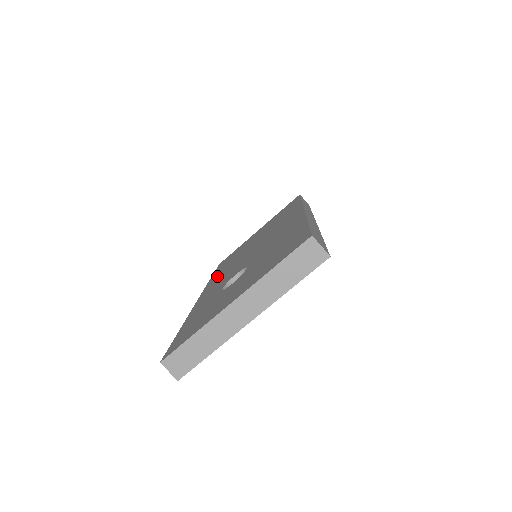
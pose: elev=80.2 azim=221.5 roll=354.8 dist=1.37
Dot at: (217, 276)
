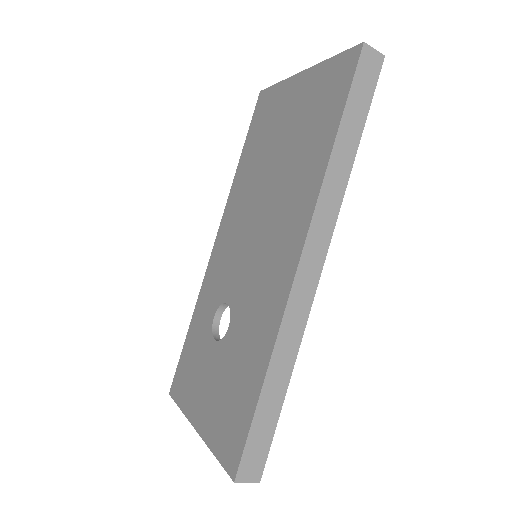
Dot at: (236, 197)
